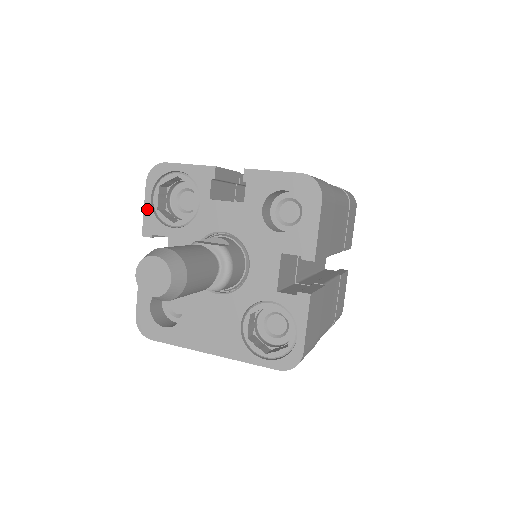
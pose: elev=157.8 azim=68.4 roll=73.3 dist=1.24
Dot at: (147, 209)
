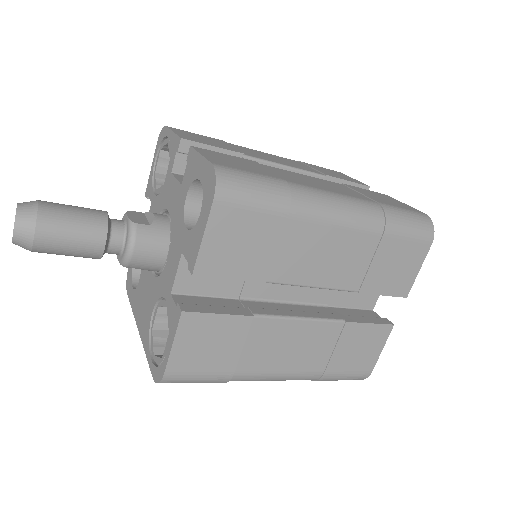
Dot at: (151, 170)
